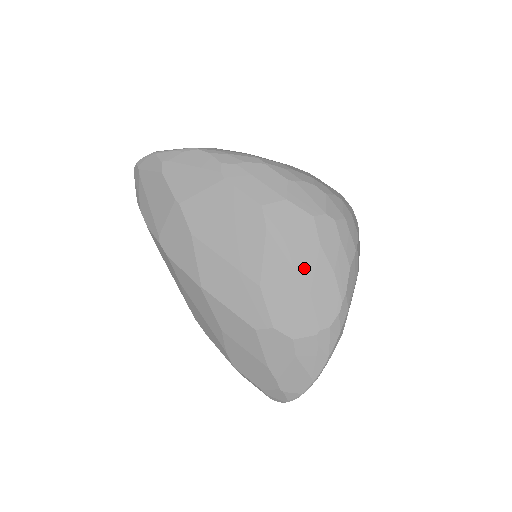
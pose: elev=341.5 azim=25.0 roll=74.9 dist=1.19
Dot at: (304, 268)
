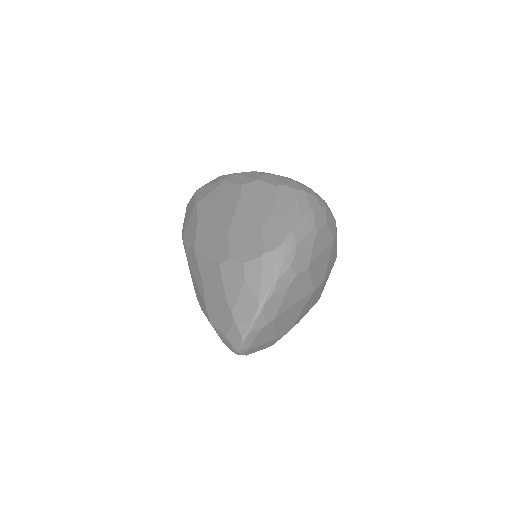
Dot at: (261, 214)
